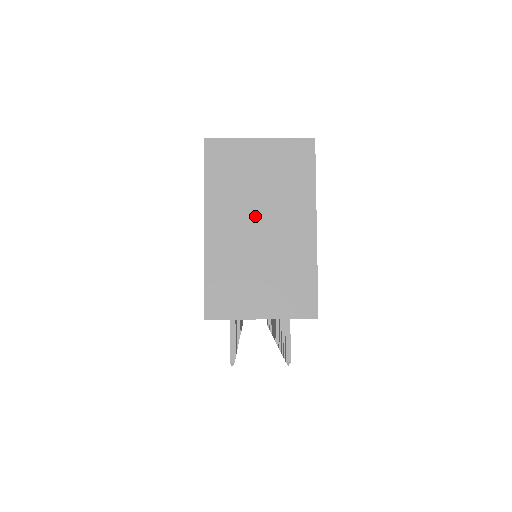
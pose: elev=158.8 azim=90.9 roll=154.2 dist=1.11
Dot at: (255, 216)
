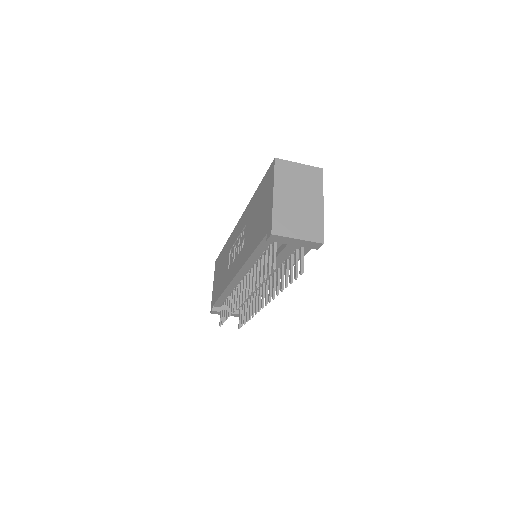
Dot at: (296, 195)
